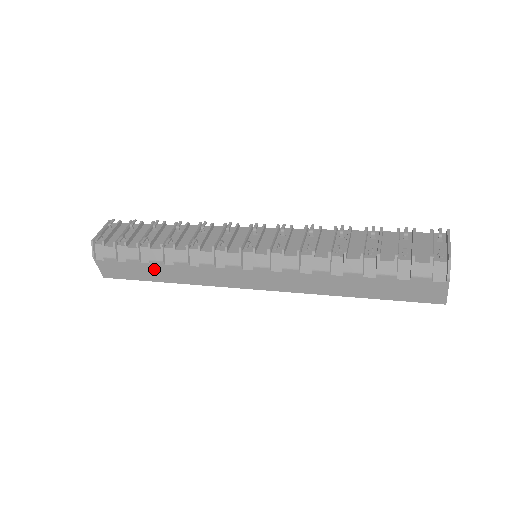
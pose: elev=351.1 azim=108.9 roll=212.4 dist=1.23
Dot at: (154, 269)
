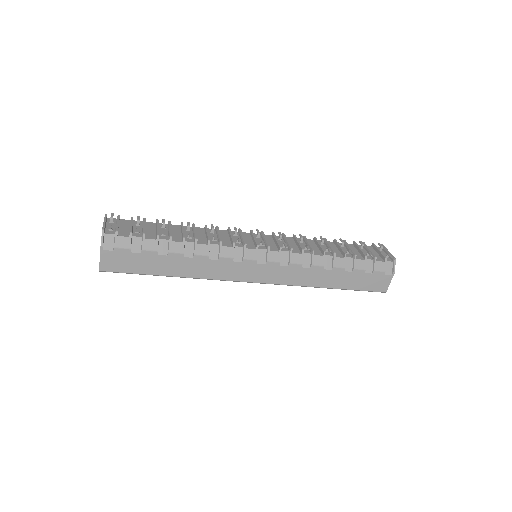
Dot at: (168, 262)
